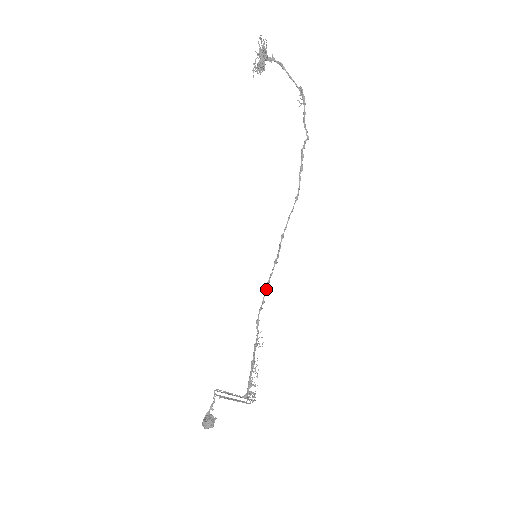
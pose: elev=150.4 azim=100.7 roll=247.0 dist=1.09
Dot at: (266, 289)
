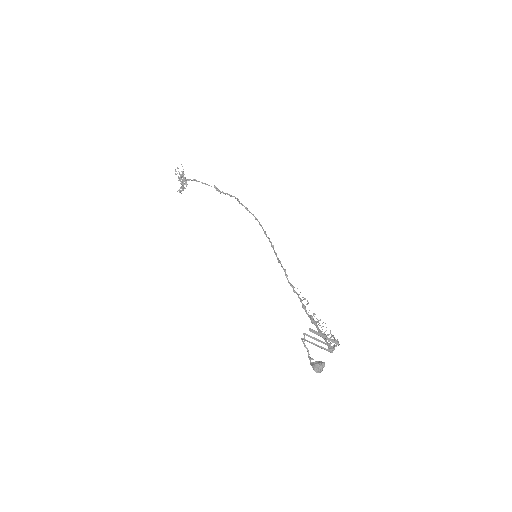
Dot at: (280, 262)
